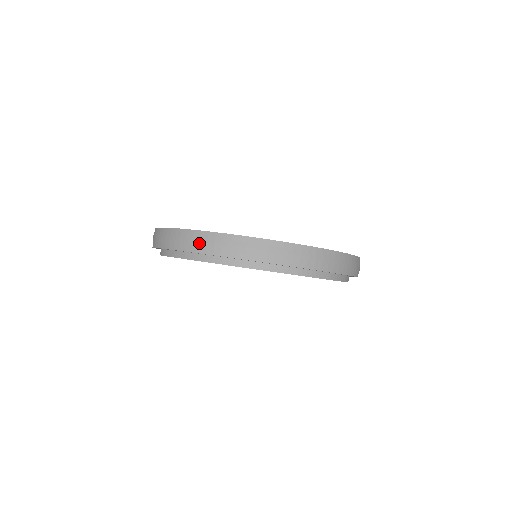
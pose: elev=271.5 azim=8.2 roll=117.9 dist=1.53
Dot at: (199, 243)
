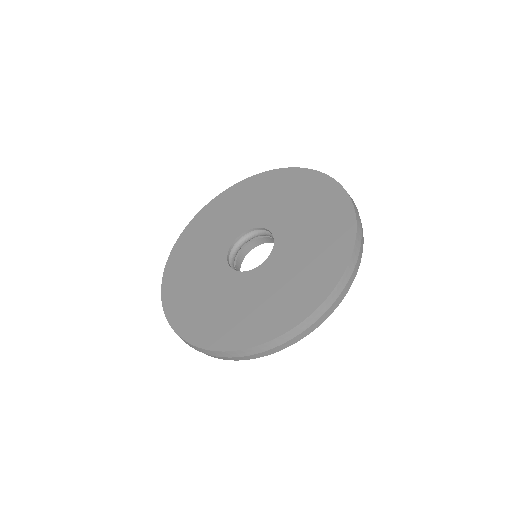
Dot at: occluded
